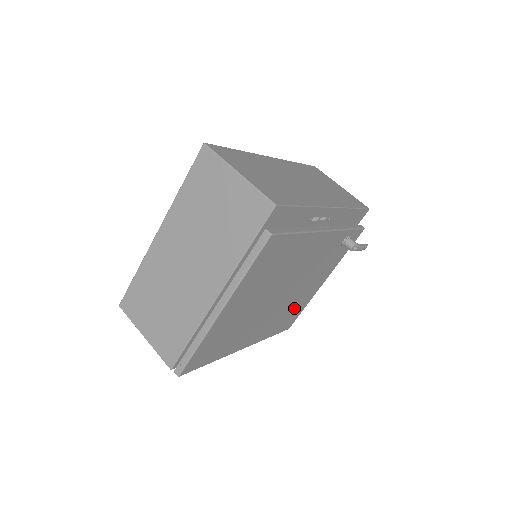
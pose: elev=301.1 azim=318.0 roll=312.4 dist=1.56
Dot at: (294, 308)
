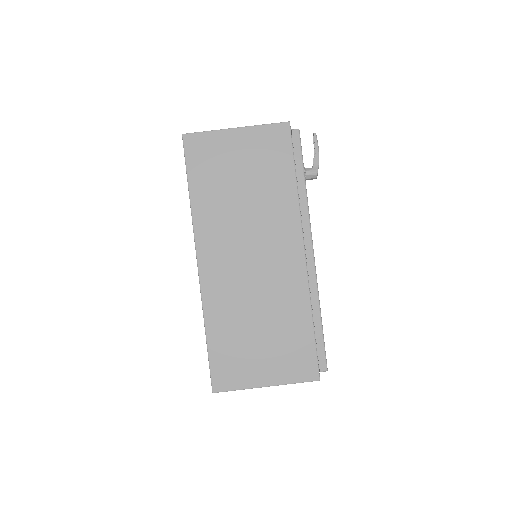
Dot at: occluded
